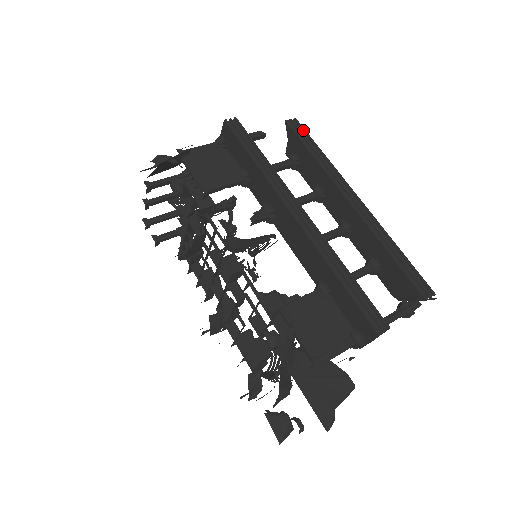
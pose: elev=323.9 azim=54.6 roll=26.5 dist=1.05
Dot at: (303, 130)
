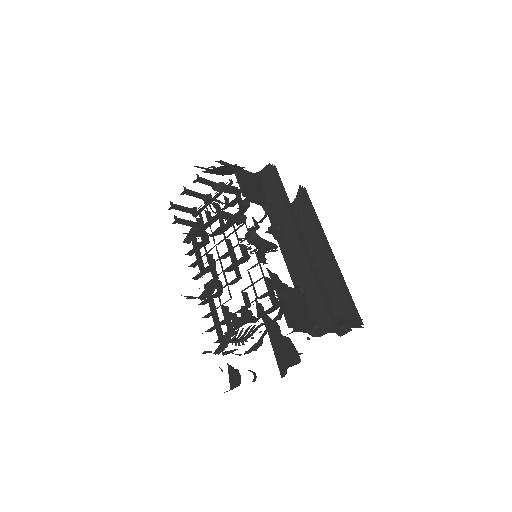
Dot at: (308, 196)
